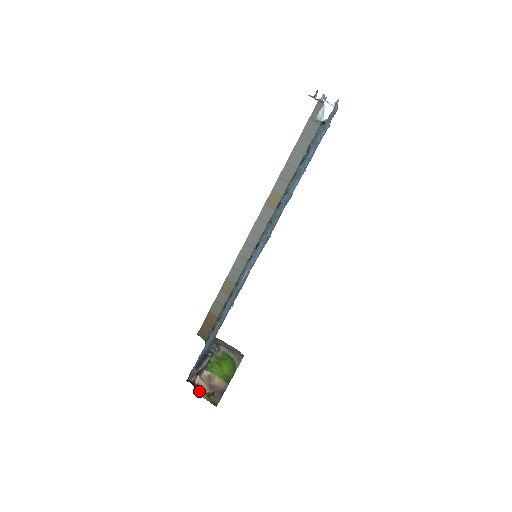
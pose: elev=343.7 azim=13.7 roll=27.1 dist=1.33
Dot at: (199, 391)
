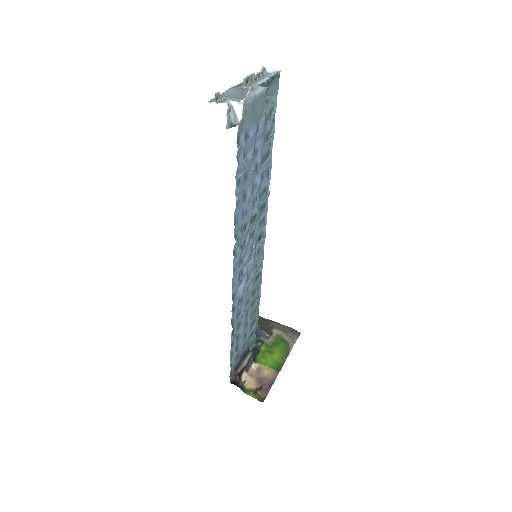
Dot at: (245, 389)
